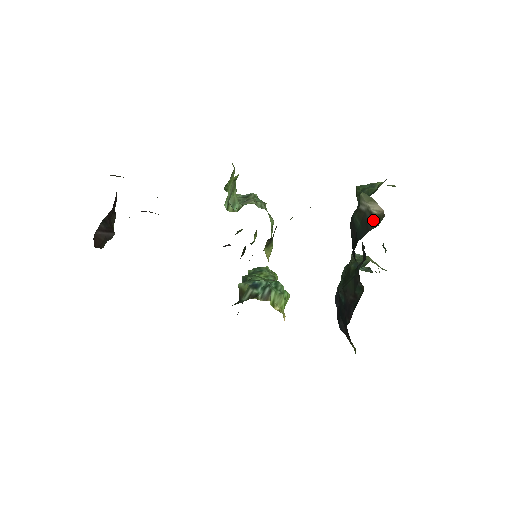
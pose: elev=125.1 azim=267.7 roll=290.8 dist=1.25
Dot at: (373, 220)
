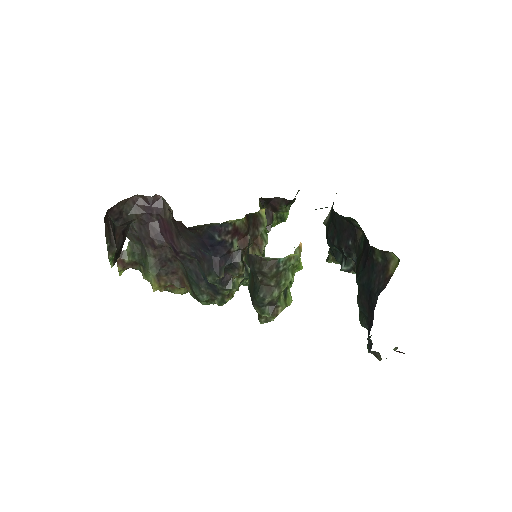
Dot at: occluded
